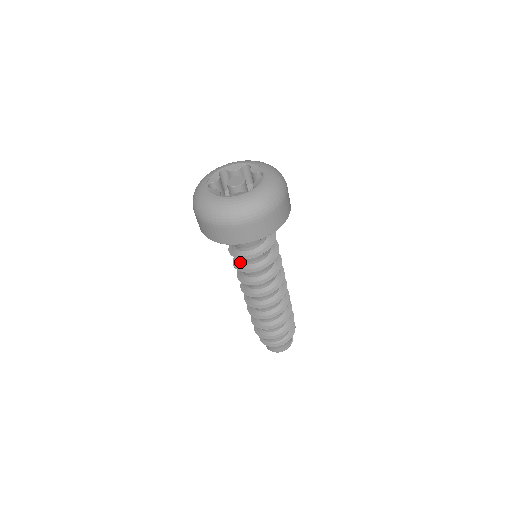
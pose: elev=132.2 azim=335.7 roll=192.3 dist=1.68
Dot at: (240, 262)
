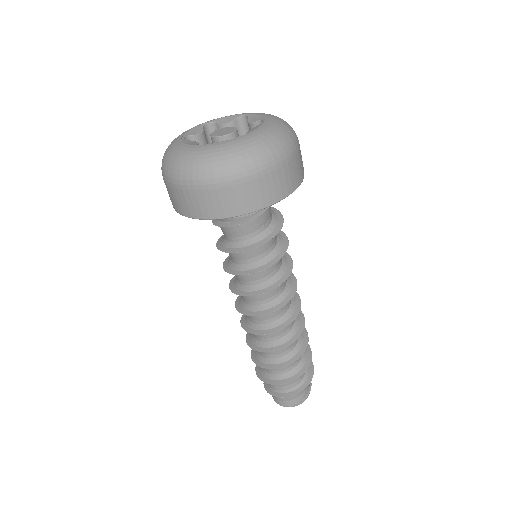
Dot at: (232, 262)
